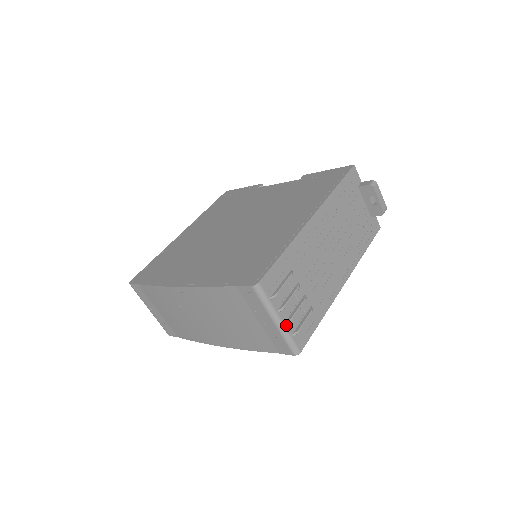
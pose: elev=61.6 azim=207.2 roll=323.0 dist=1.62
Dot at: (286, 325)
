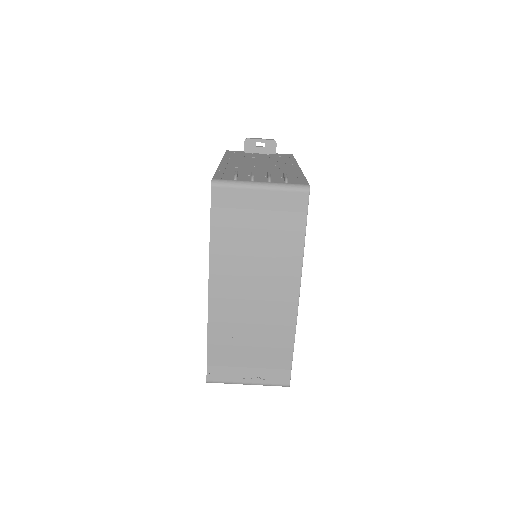
Dot at: (271, 183)
